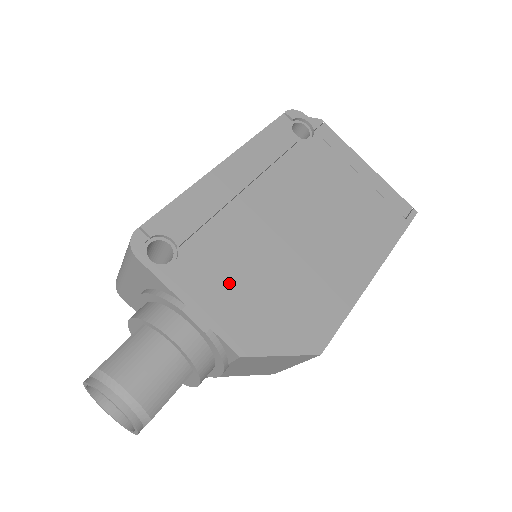
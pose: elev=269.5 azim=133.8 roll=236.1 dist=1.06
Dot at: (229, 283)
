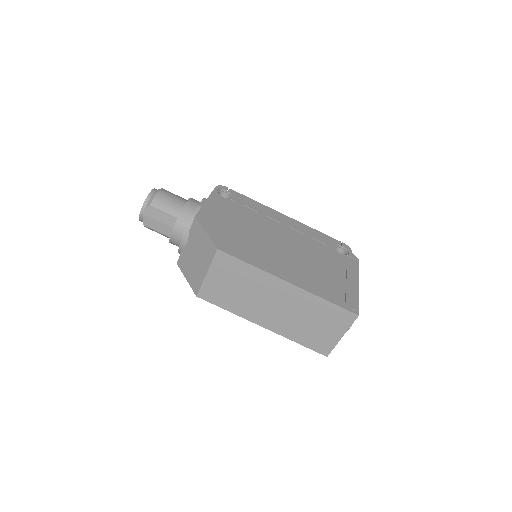
Dot at: (228, 214)
